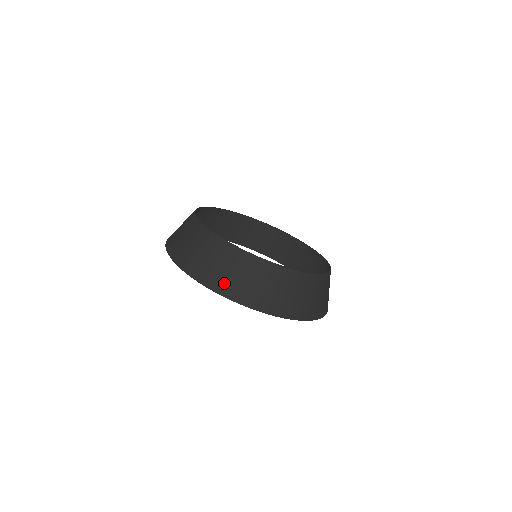
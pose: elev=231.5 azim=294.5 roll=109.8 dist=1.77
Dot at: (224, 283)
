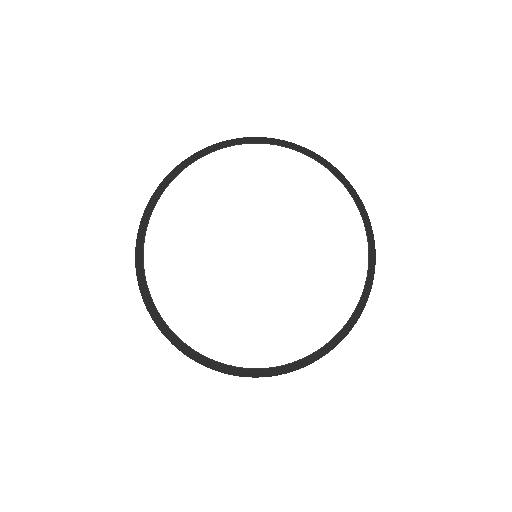
Dot at: (203, 364)
